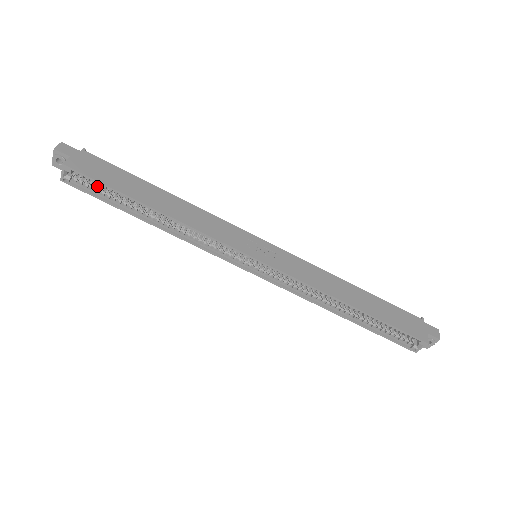
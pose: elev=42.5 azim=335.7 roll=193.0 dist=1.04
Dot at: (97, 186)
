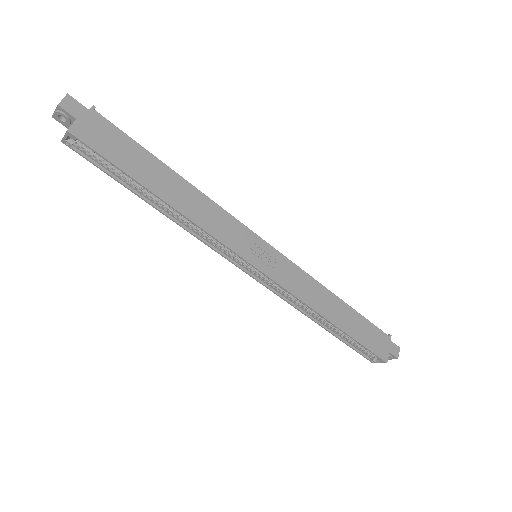
Dot at: occluded
